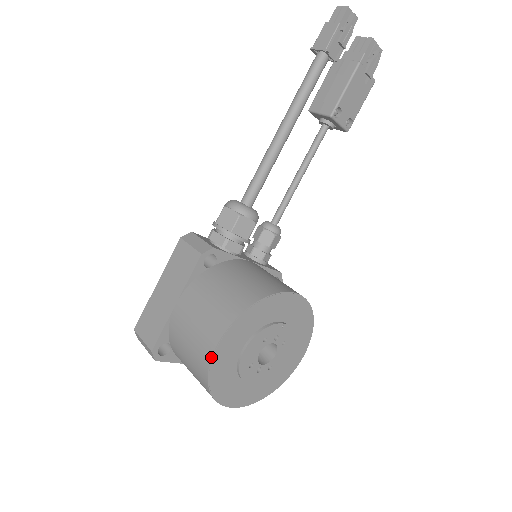
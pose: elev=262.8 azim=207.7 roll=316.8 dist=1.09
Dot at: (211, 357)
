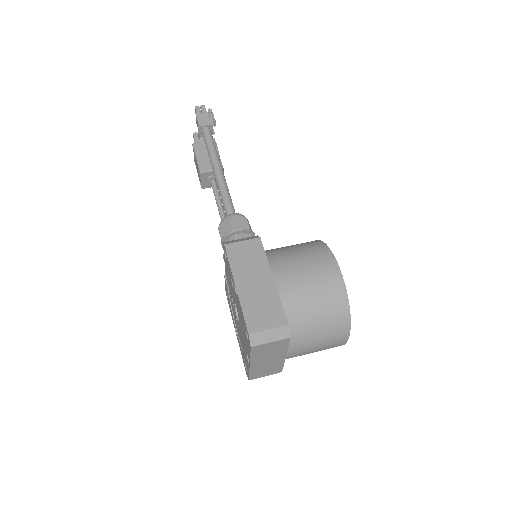
Dot at: (342, 275)
